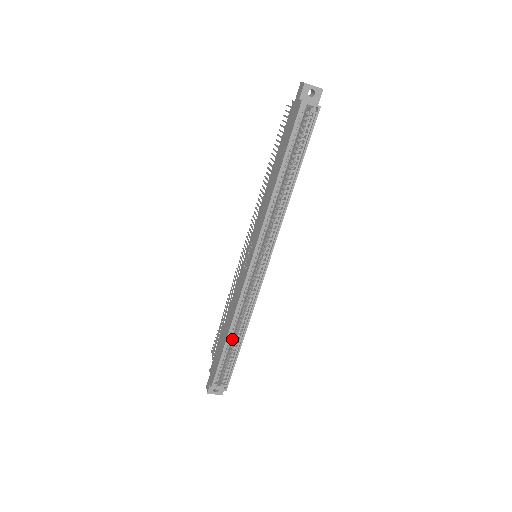
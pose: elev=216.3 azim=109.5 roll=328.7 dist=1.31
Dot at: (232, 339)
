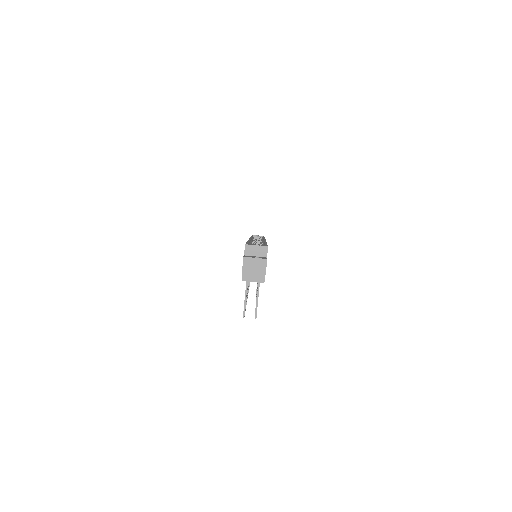
Dot at: occluded
